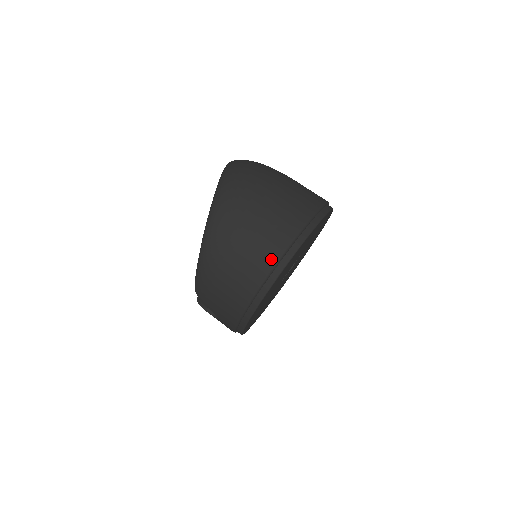
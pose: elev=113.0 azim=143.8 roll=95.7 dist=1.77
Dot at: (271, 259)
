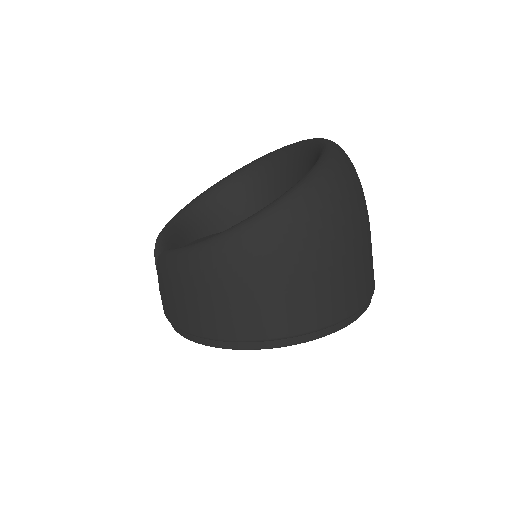
Dot at: (263, 332)
